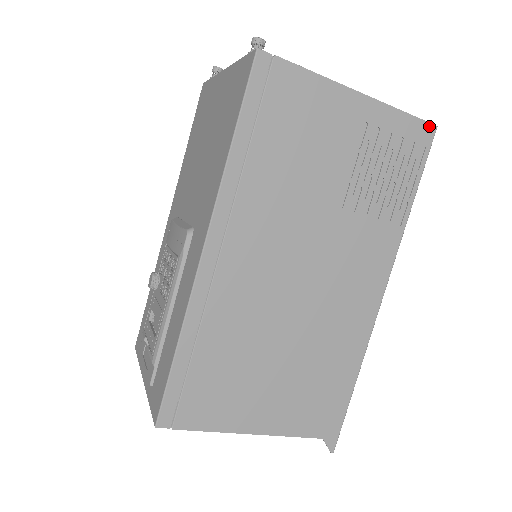
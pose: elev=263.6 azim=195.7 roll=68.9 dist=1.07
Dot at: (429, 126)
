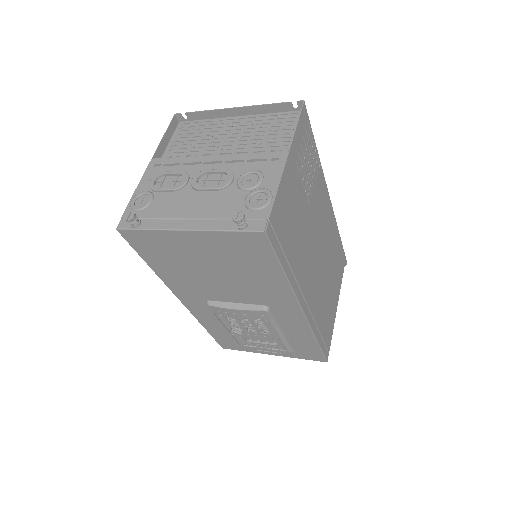
Dot at: (303, 108)
